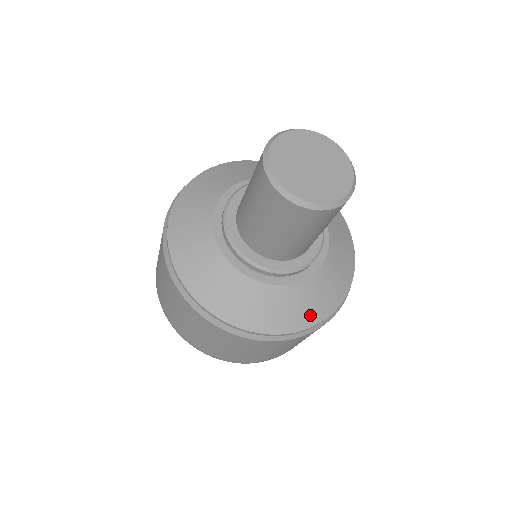
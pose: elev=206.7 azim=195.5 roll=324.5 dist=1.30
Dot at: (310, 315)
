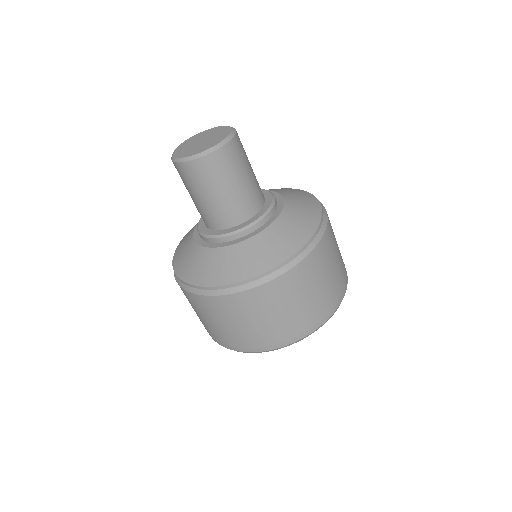
Dot at: (243, 270)
